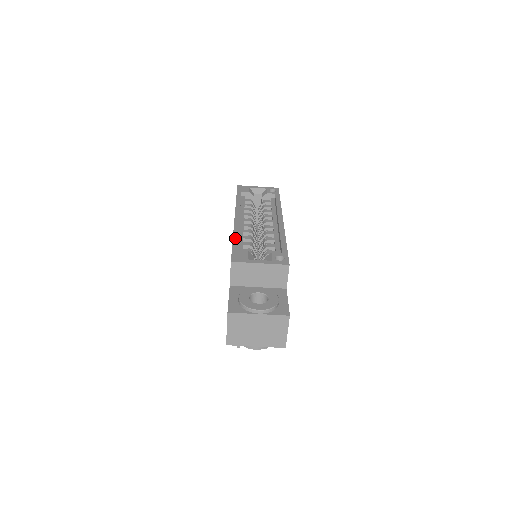
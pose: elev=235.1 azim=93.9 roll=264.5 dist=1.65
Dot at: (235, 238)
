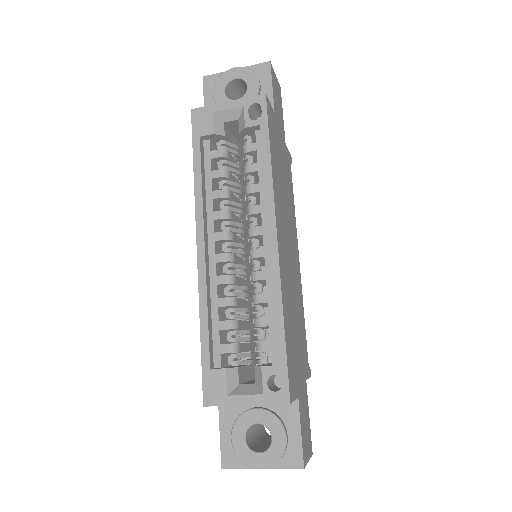
Dot at: (203, 328)
